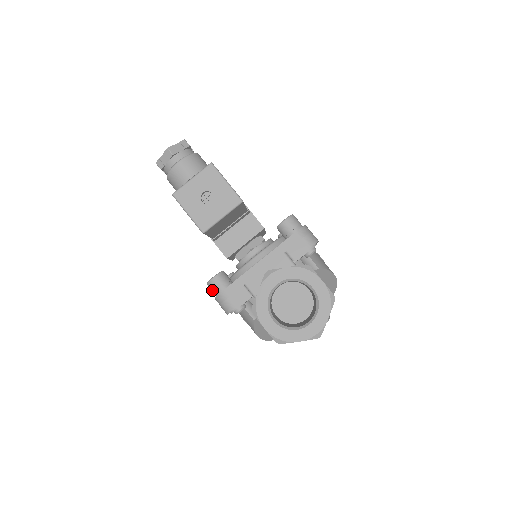
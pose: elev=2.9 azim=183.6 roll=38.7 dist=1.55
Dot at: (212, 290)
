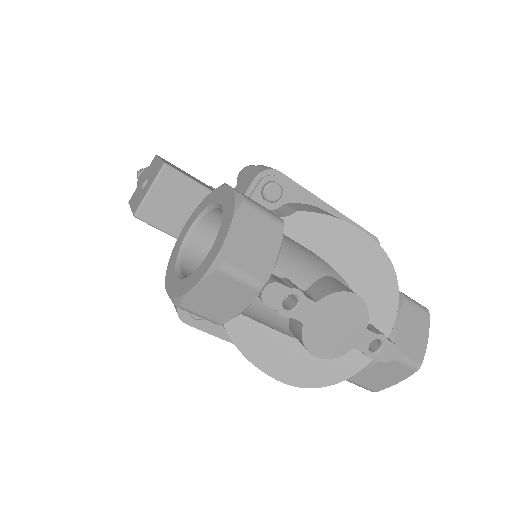
Dot at: occluded
